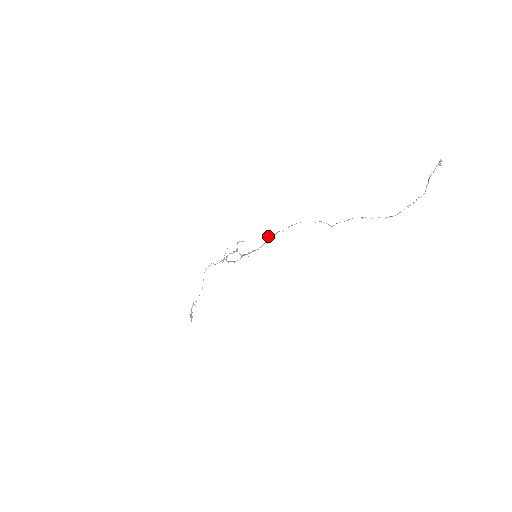
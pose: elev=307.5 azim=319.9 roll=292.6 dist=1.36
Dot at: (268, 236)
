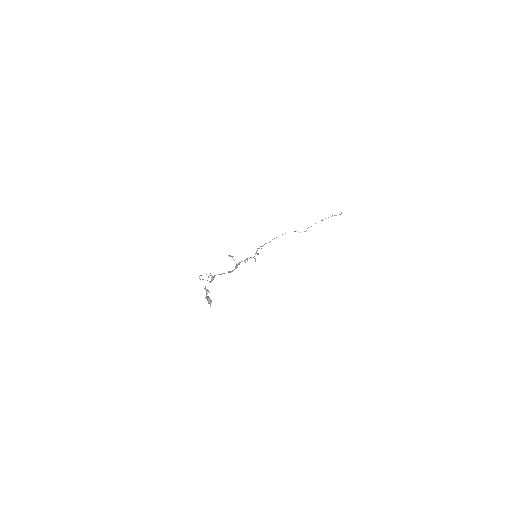
Dot at: (257, 248)
